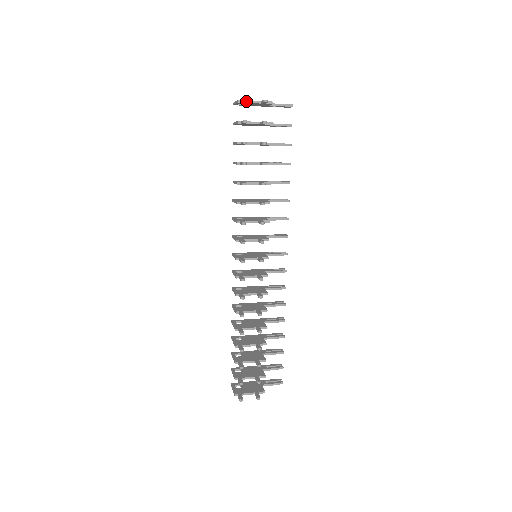
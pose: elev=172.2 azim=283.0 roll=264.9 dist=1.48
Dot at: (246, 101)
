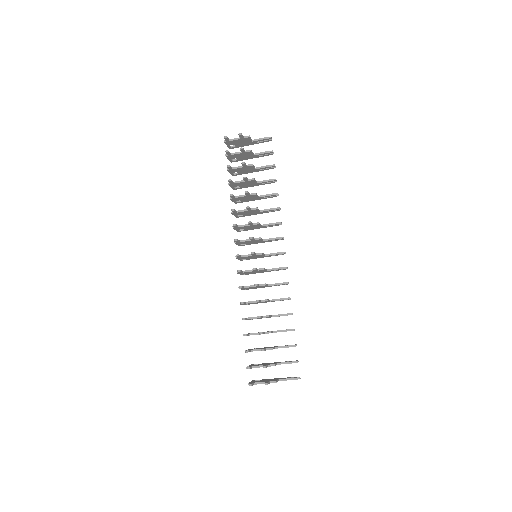
Dot at: (226, 138)
